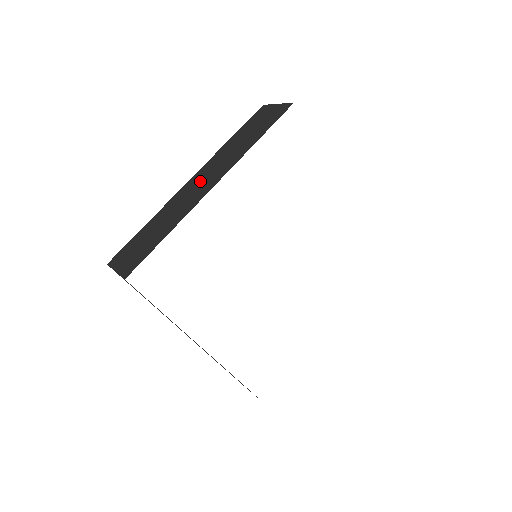
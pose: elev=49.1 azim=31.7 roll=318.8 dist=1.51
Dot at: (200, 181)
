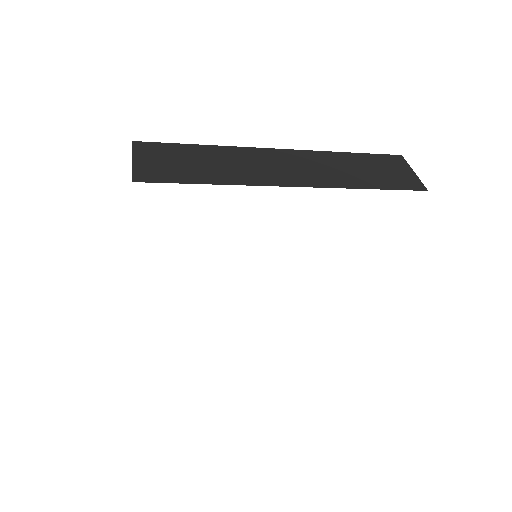
Dot at: occluded
